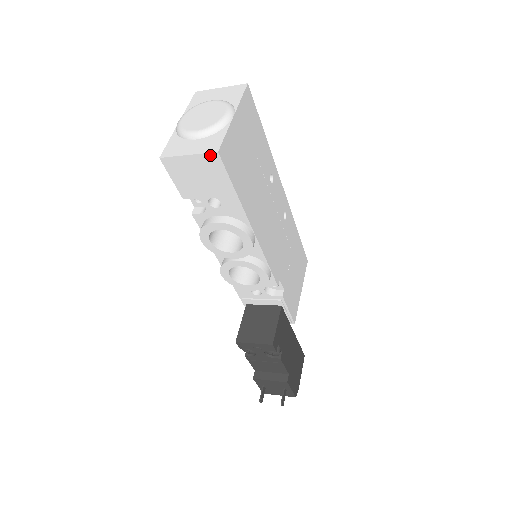
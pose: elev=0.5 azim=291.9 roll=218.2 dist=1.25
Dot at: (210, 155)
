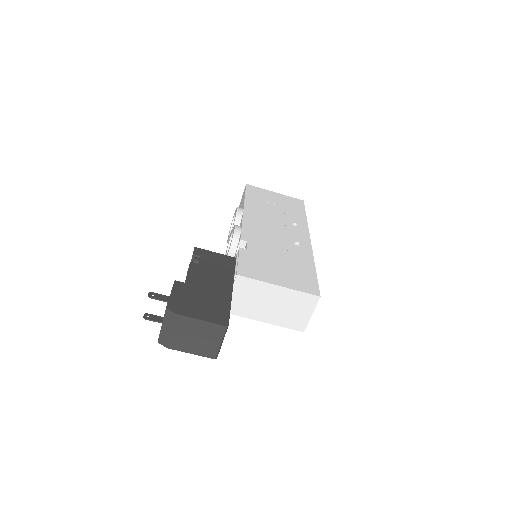
Dot at: occluded
